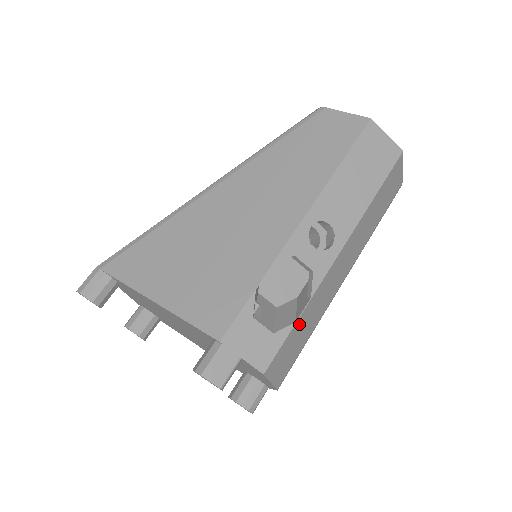
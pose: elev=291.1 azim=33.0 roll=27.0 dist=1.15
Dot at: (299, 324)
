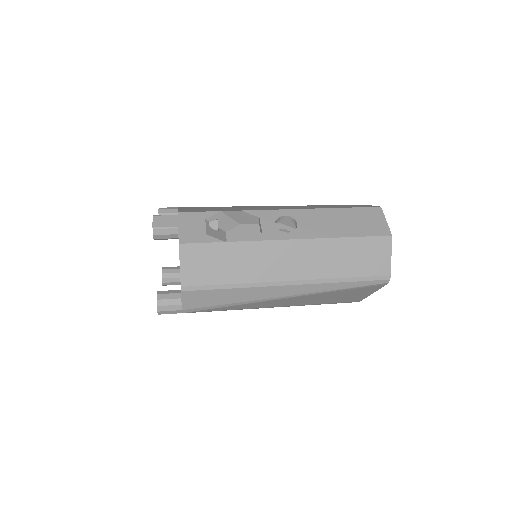
Dot at: (226, 250)
